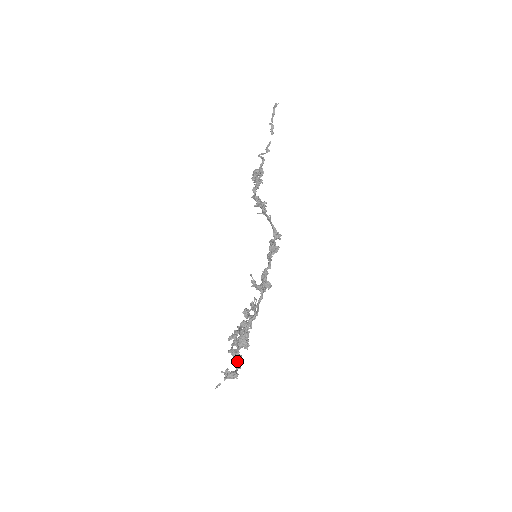
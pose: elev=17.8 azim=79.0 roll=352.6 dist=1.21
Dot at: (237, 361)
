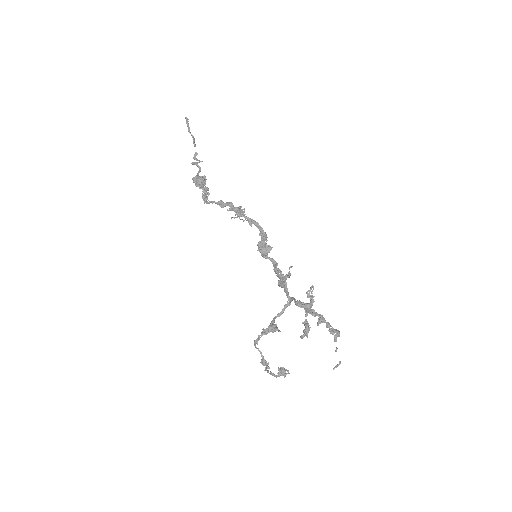
Dot at: (263, 363)
